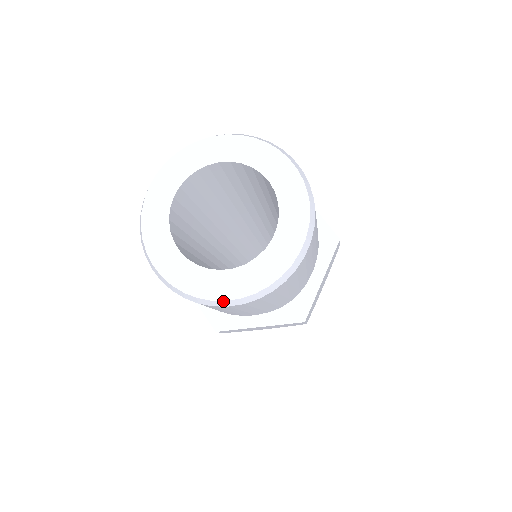
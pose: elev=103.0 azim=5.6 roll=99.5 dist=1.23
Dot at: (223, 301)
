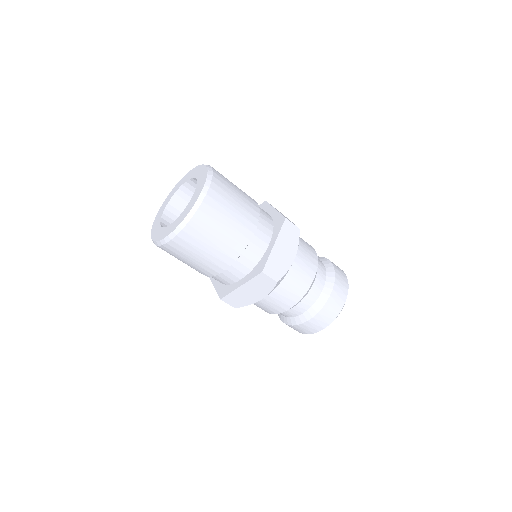
Dot at: (151, 237)
